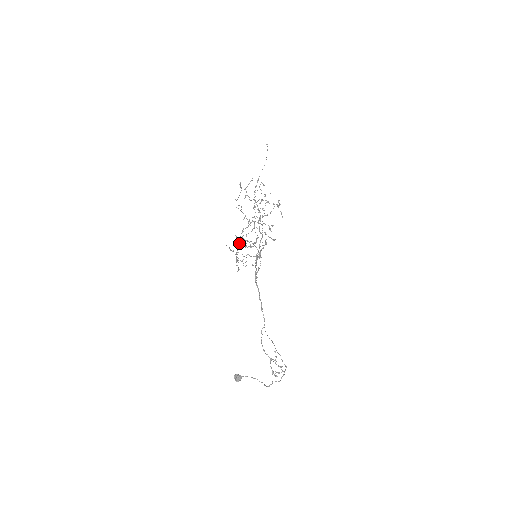
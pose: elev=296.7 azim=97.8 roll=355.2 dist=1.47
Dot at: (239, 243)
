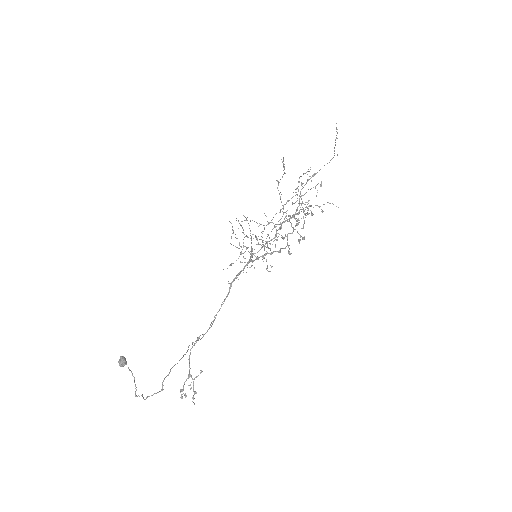
Dot at: occluded
